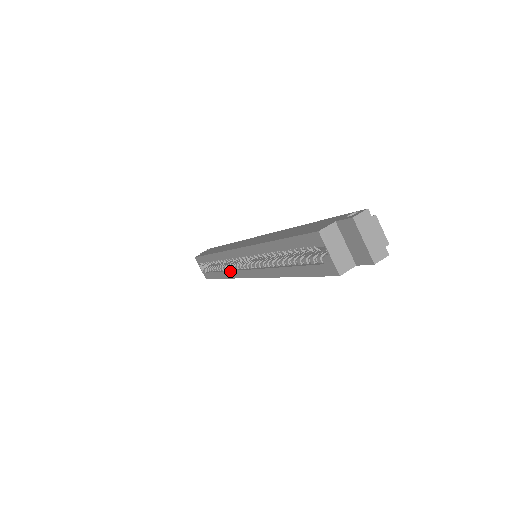
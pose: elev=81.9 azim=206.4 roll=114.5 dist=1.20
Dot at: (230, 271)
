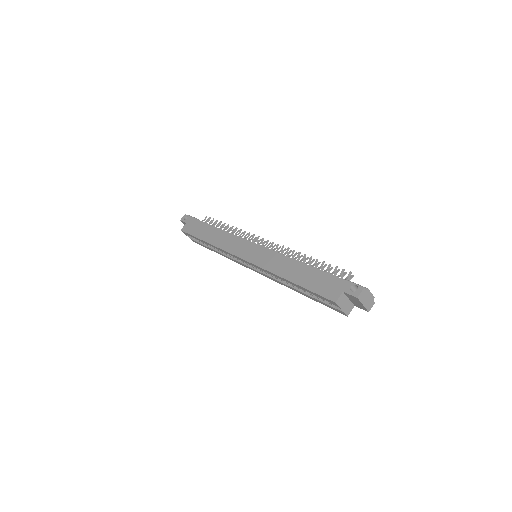
Dot at: (231, 258)
